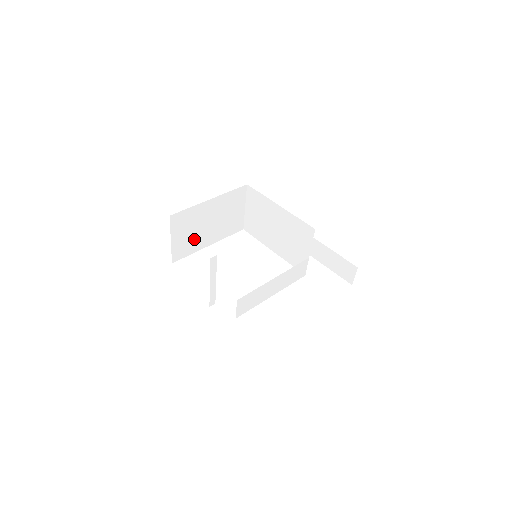
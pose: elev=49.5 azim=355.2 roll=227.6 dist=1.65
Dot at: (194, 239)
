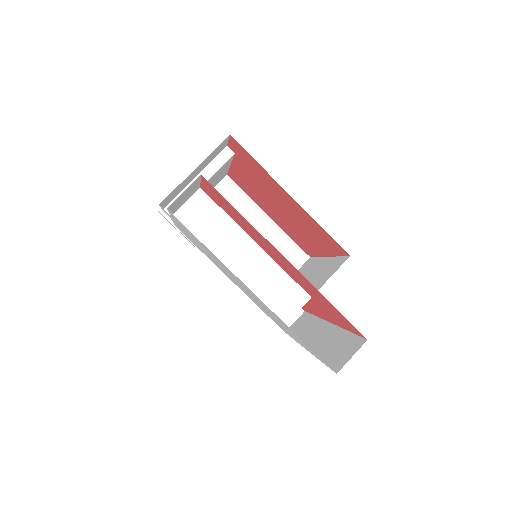
Dot at: occluded
